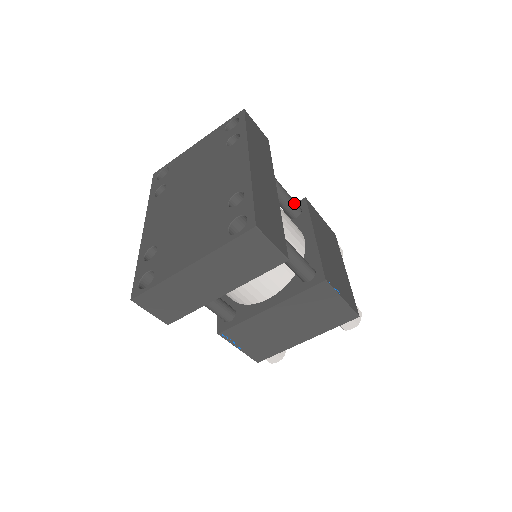
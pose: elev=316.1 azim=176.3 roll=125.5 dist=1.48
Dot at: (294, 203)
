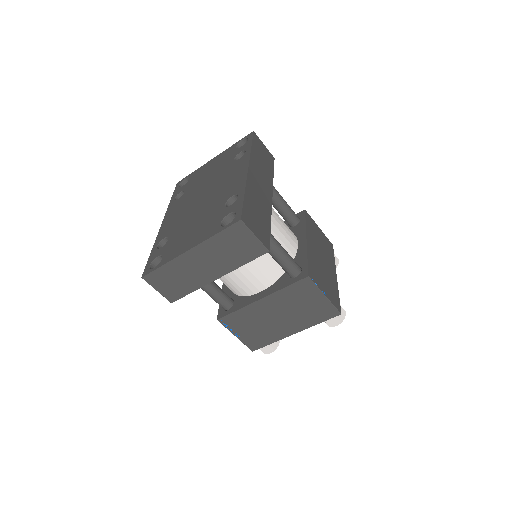
Dot at: (293, 213)
